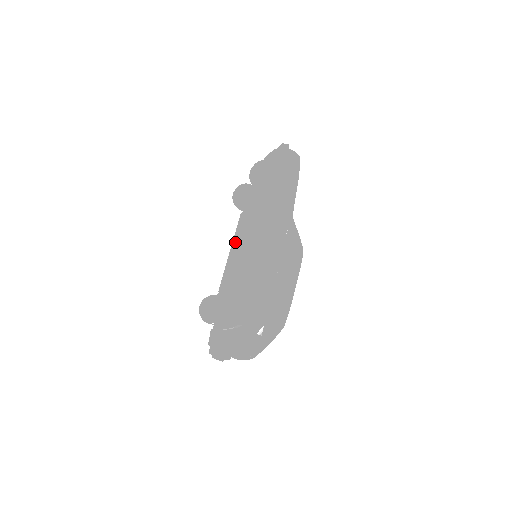
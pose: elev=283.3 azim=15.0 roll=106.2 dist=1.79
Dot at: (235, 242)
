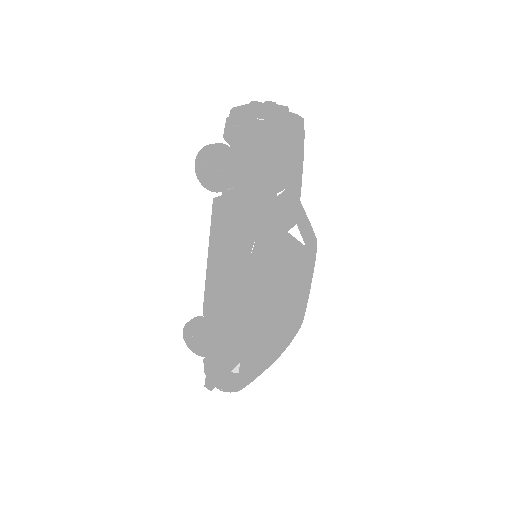
Dot at: occluded
